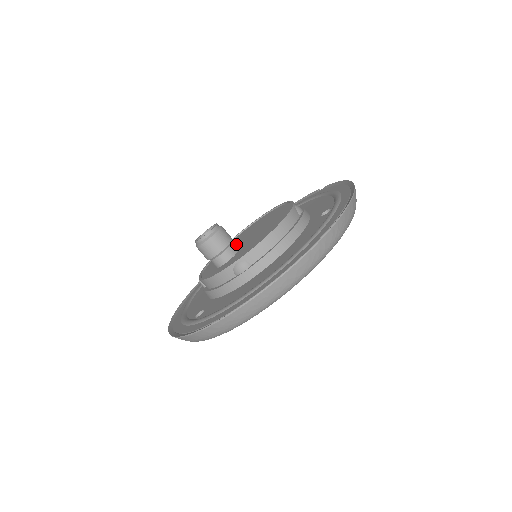
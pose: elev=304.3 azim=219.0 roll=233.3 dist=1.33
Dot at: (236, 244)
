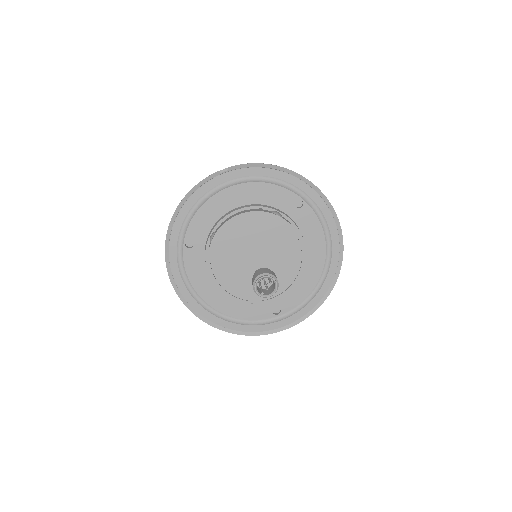
Dot at: (241, 265)
